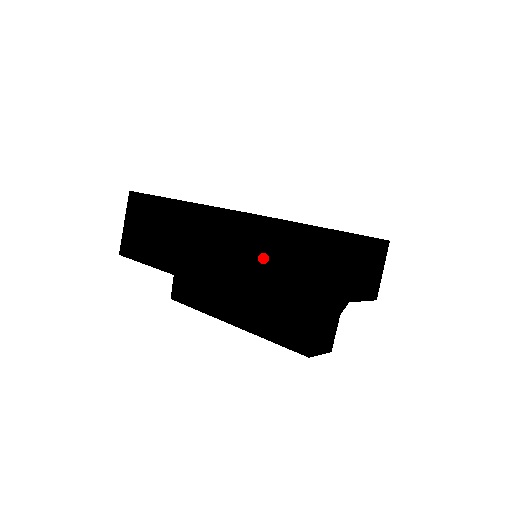
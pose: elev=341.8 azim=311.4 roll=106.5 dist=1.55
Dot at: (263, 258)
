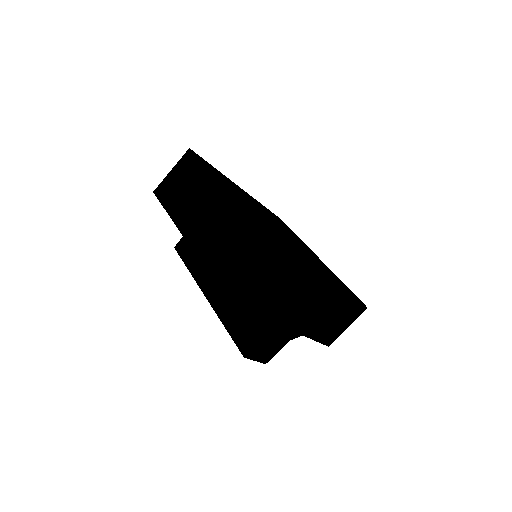
Dot at: (249, 265)
